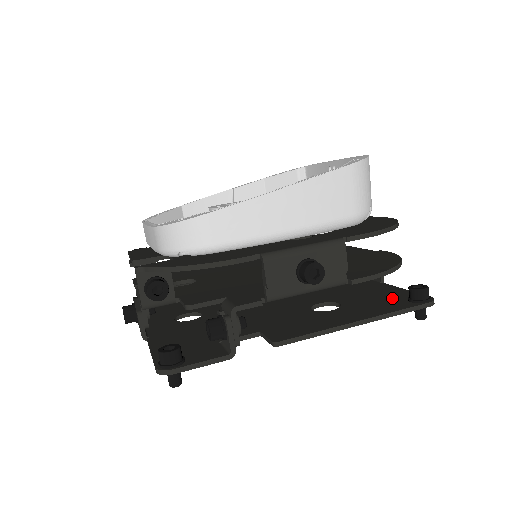
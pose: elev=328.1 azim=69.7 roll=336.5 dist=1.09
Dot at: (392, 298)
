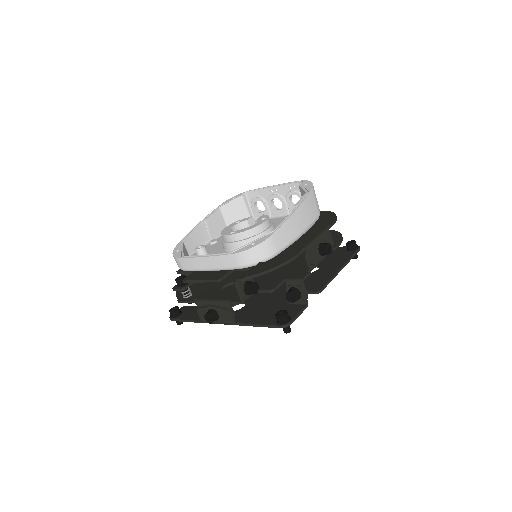
Dot at: (338, 253)
